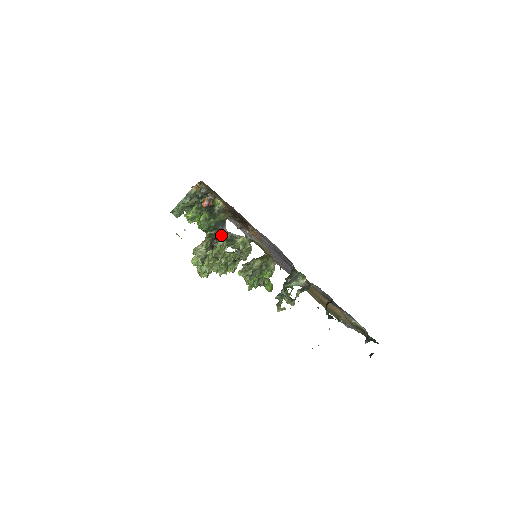
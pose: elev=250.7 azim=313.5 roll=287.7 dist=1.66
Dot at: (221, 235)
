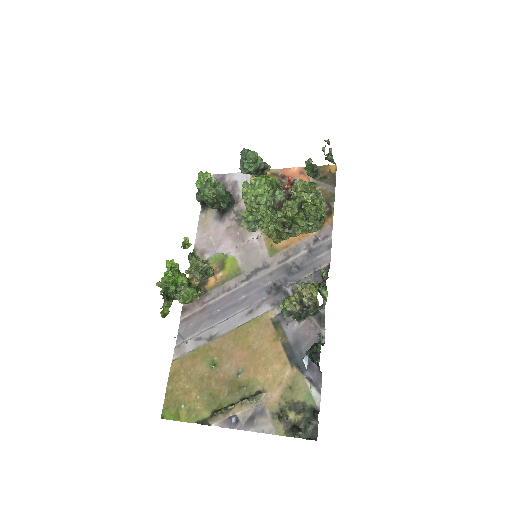
Dot at: occluded
